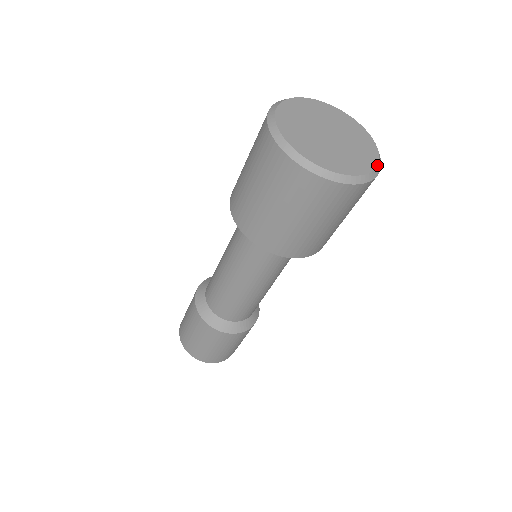
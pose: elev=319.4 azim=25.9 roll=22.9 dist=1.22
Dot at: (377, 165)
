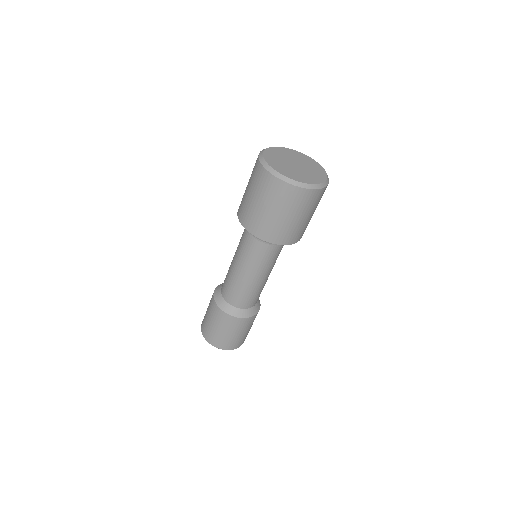
Dot at: (320, 183)
